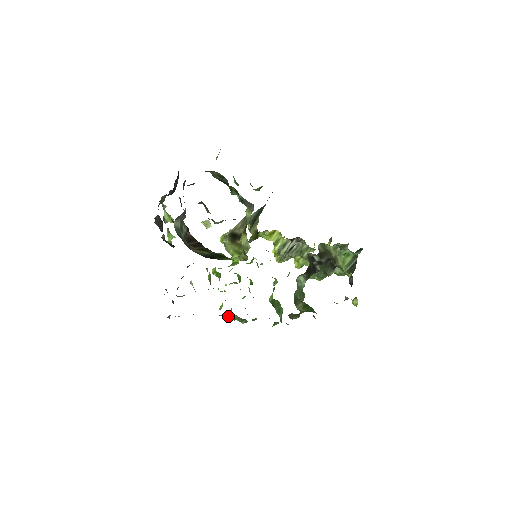
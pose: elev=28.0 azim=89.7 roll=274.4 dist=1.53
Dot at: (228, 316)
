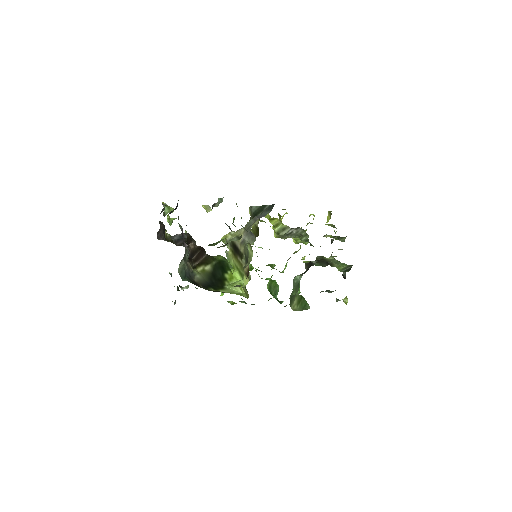
Dot at: (229, 302)
